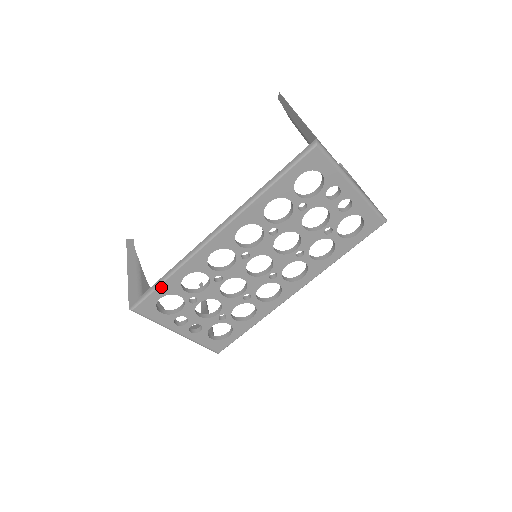
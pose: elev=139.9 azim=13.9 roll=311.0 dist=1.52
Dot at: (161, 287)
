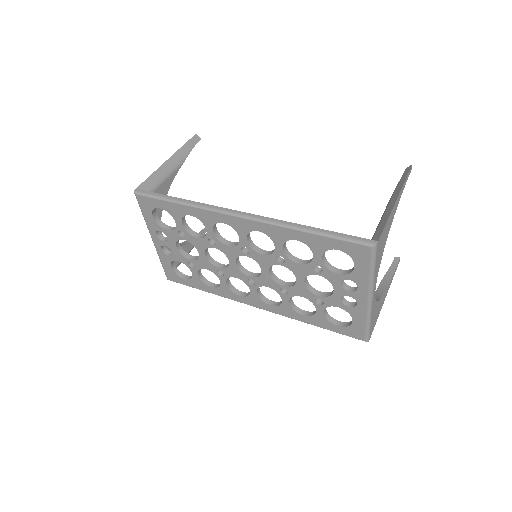
Dot at: (168, 203)
